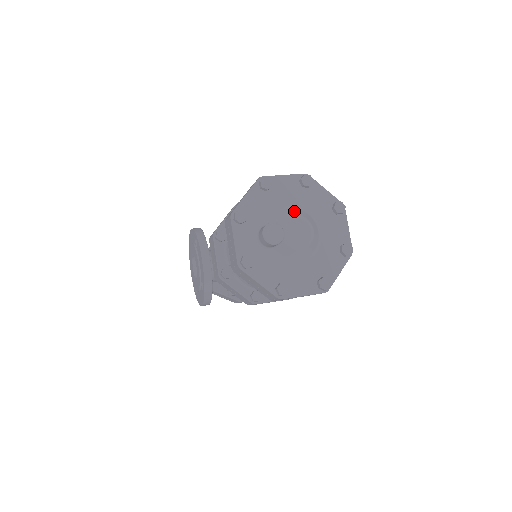
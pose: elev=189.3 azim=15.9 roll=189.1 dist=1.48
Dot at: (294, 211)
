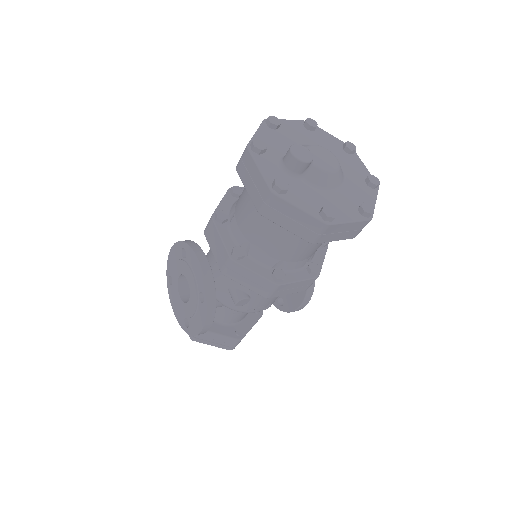
Dot at: occluded
